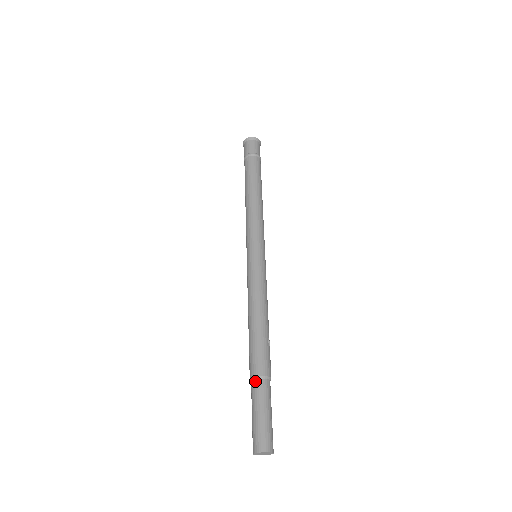
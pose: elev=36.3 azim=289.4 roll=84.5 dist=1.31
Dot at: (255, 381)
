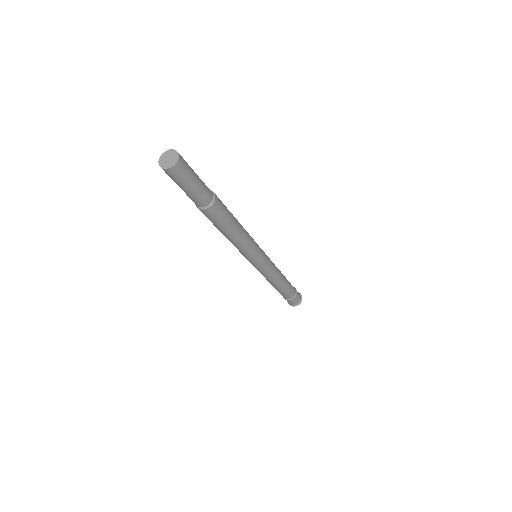
Dot at: occluded
